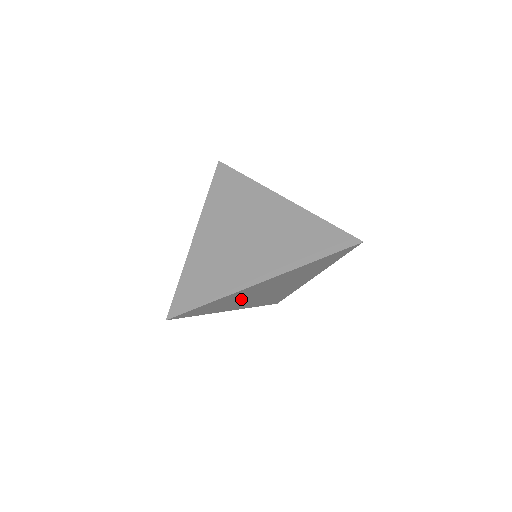
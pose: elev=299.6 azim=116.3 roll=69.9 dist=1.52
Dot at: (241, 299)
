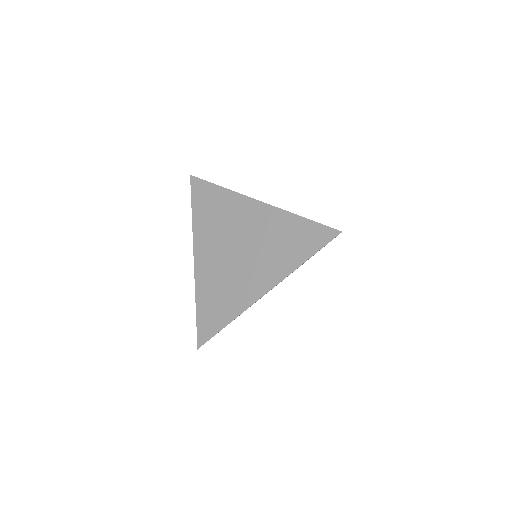
Dot at: occluded
